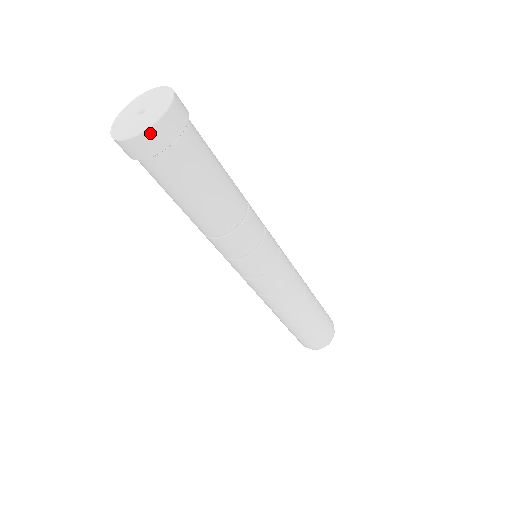
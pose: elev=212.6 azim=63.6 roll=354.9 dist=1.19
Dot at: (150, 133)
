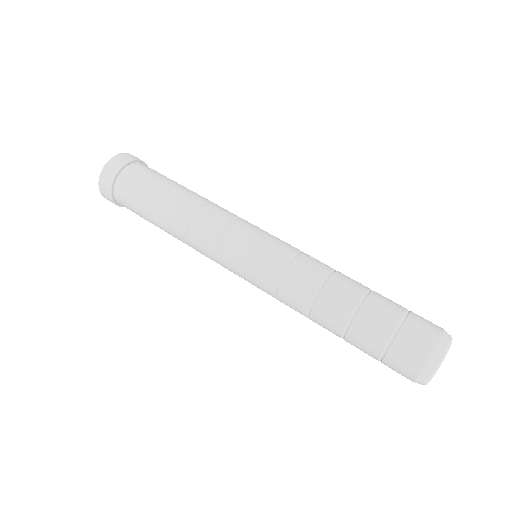
Dot at: (110, 162)
